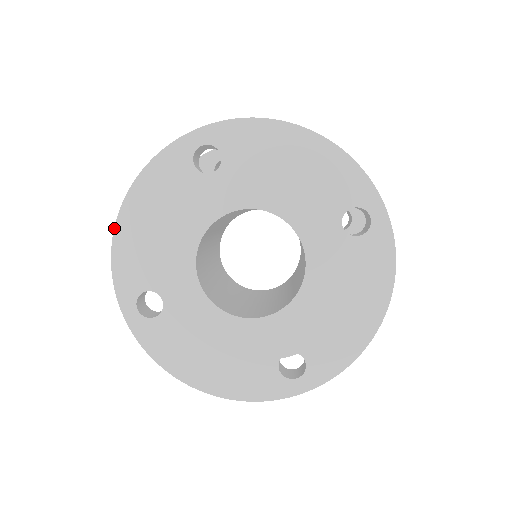
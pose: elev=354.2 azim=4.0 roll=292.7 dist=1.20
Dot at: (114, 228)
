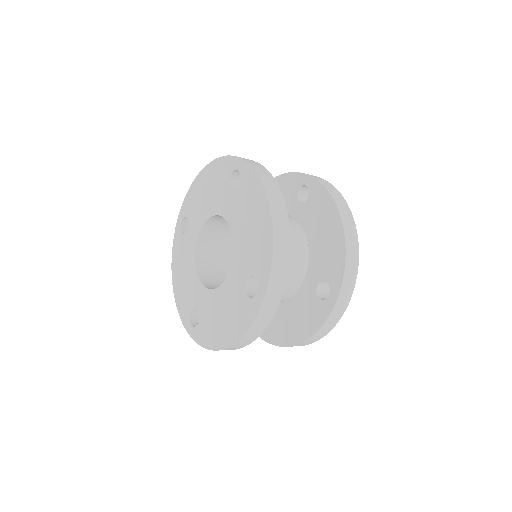
Dot at: (174, 294)
